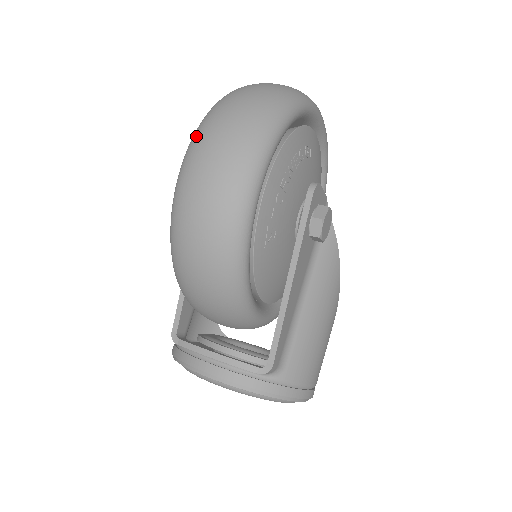
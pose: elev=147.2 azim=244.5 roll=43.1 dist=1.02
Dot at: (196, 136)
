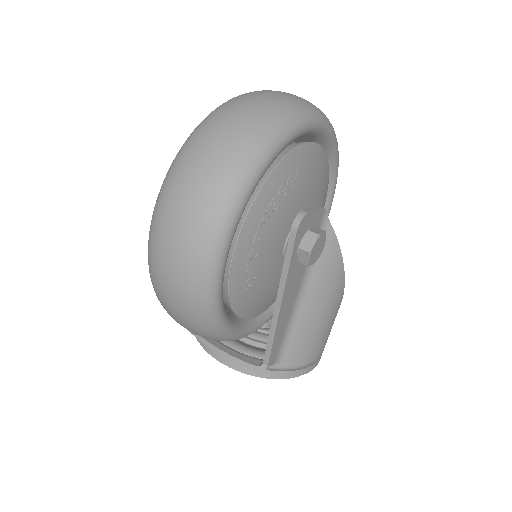
Dot at: (158, 203)
